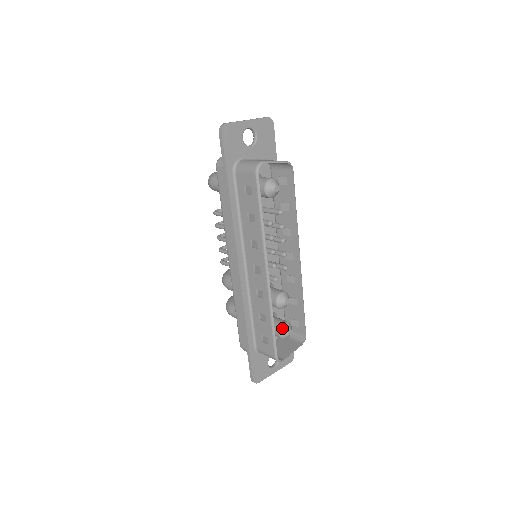
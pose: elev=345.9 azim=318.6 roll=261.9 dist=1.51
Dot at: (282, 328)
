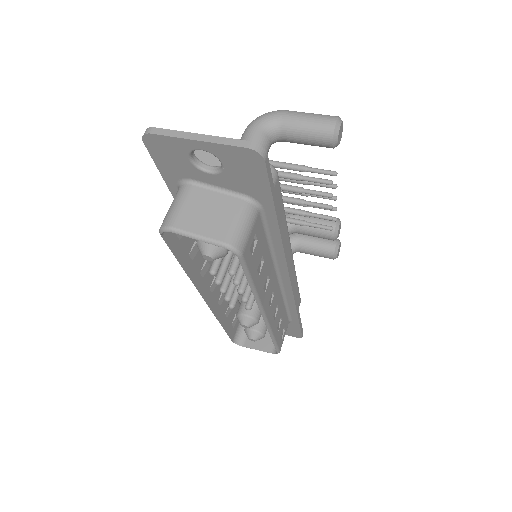
Dot at: (246, 331)
